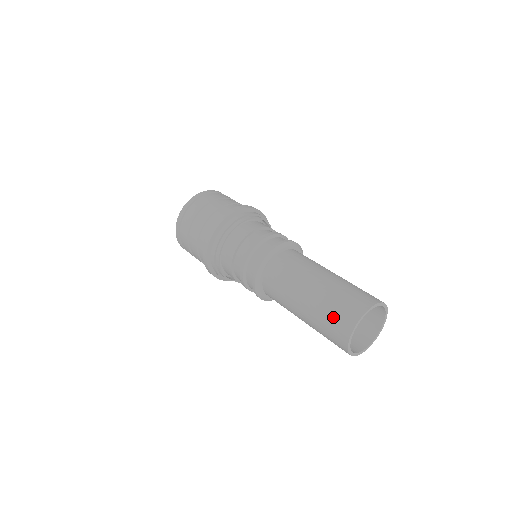
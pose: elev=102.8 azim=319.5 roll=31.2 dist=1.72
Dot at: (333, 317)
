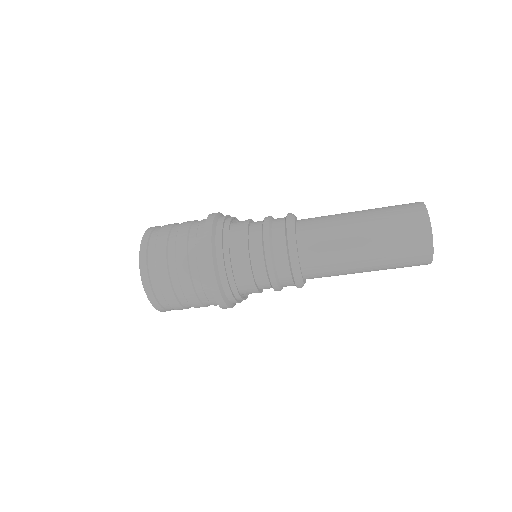
Dot at: (406, 246)
